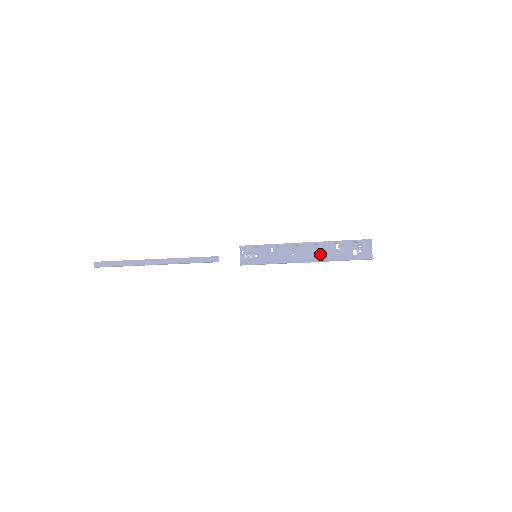
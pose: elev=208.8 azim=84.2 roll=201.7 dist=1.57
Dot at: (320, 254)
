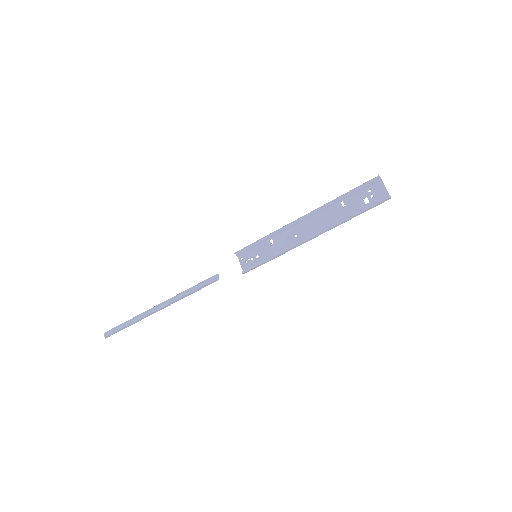
Dot at: (326, 222)
